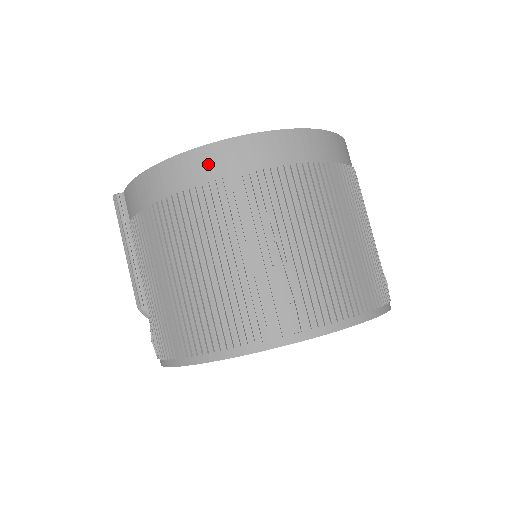
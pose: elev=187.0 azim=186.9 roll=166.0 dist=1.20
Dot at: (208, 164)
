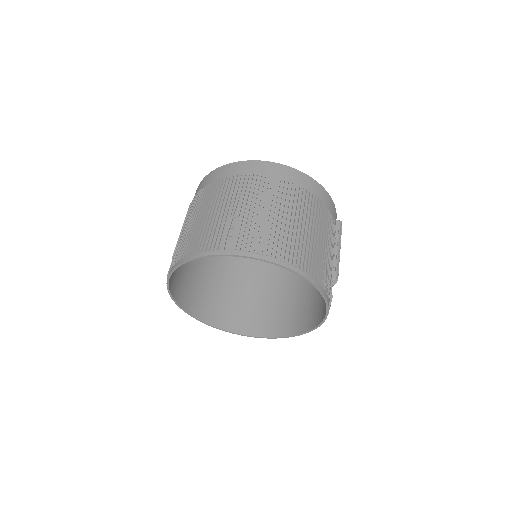
Dot at: (224, 172)
